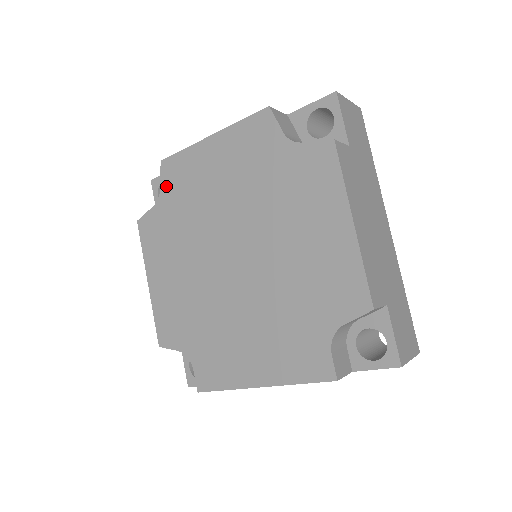
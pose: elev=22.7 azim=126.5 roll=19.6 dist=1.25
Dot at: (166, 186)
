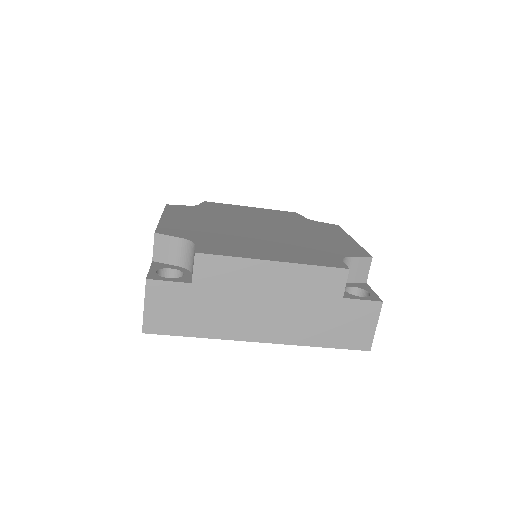
Dot at: (205, 205)
